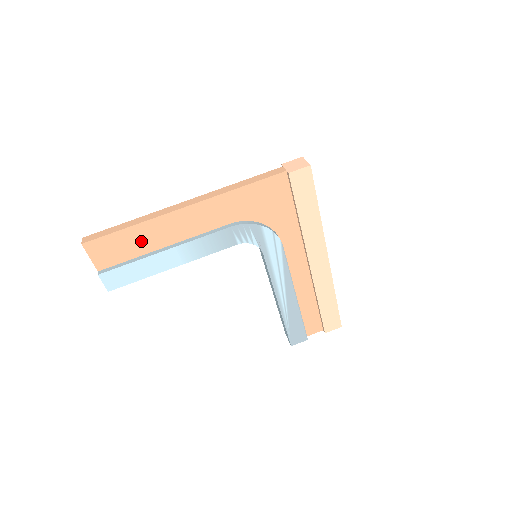
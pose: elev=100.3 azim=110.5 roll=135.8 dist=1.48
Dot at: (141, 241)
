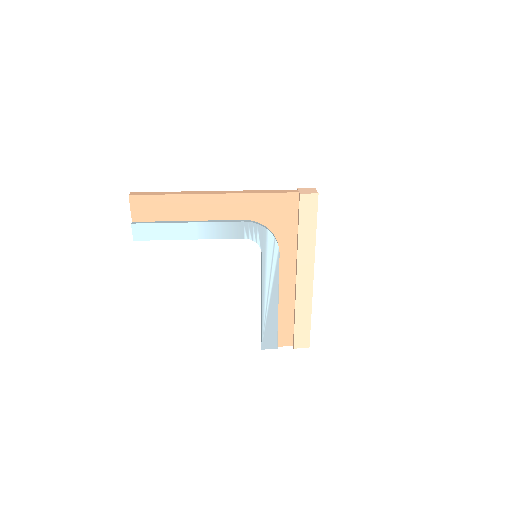
Dot at: (172, 209)
